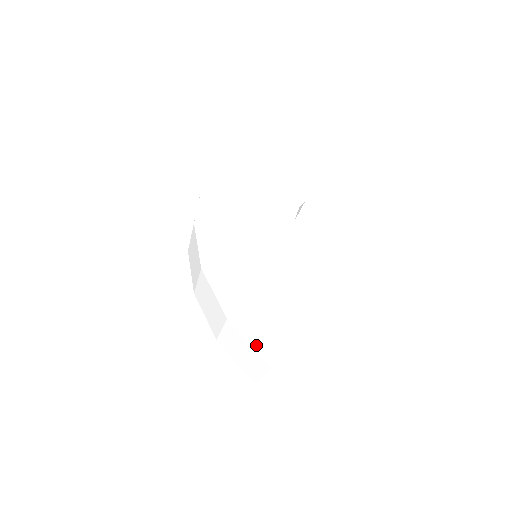
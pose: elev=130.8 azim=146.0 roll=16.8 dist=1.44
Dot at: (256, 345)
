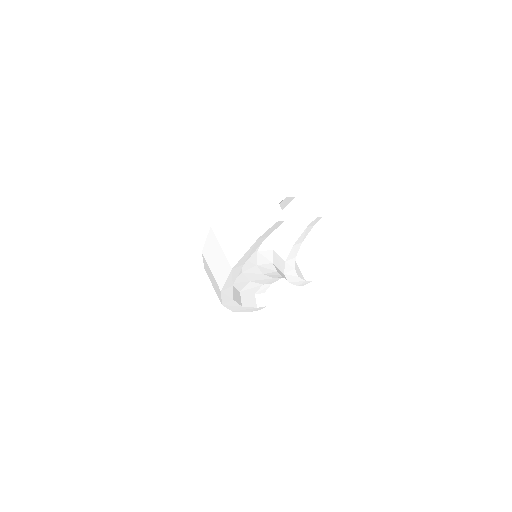
Dot at: (226, 207)
